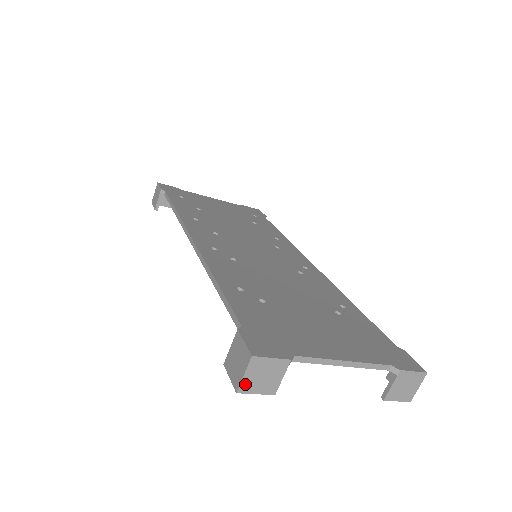
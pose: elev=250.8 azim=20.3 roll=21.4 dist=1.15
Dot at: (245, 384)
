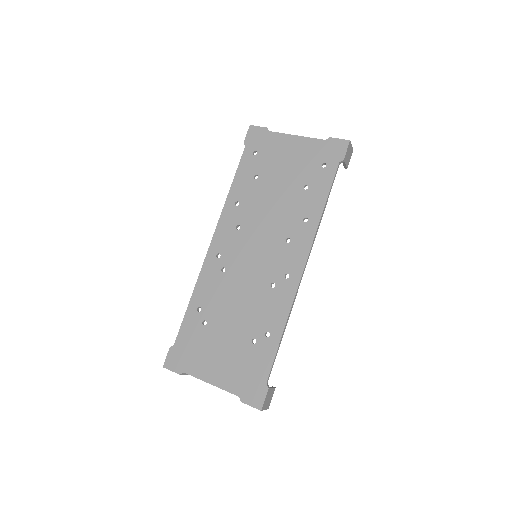
Dot at: occluded
